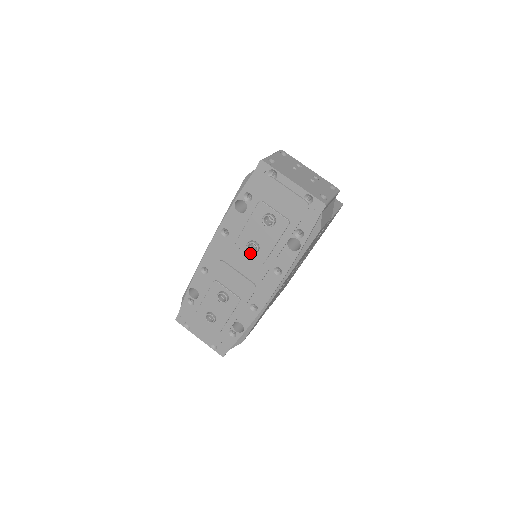
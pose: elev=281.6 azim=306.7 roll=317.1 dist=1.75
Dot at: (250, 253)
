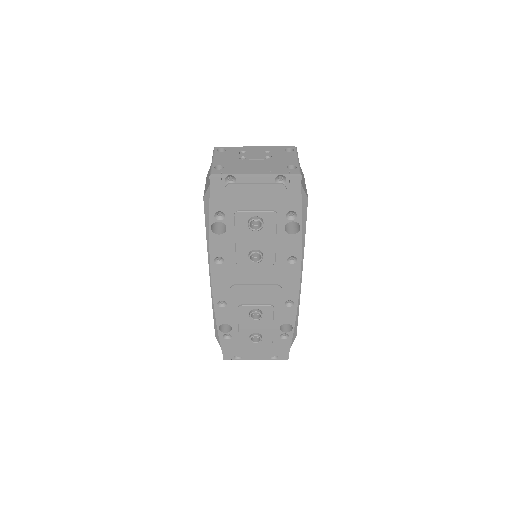
Dot at: (256, 263)
